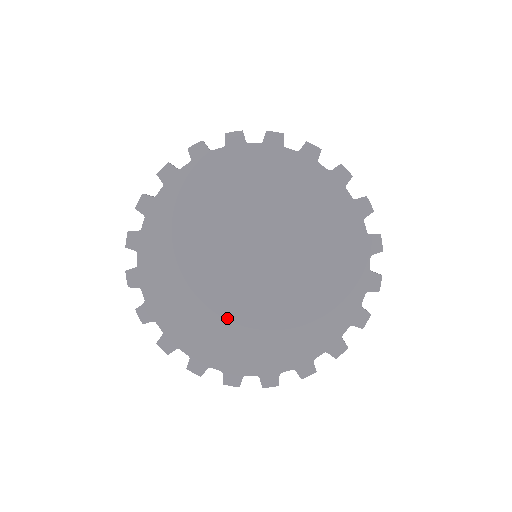
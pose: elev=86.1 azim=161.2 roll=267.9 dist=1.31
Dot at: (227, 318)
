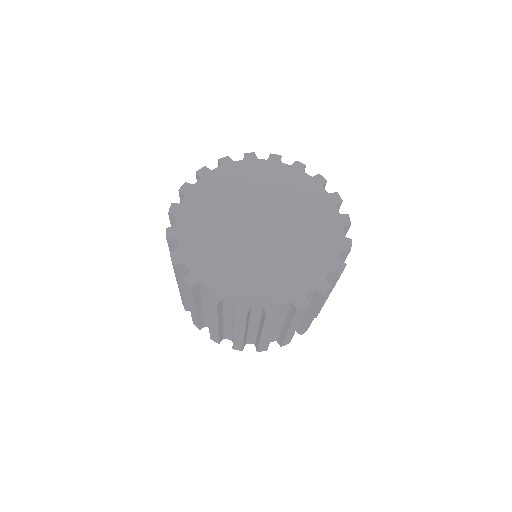
Dot at: (219, 244)
